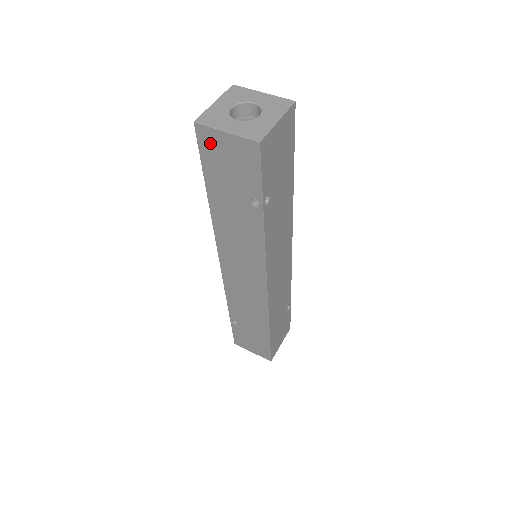
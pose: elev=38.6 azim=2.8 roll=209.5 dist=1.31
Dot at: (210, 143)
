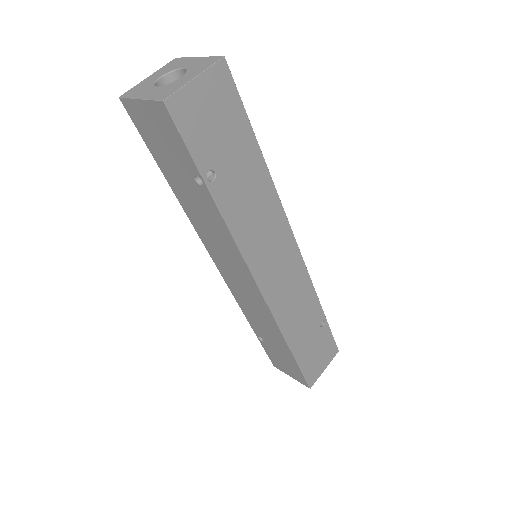
Dot at: (139, 118)
